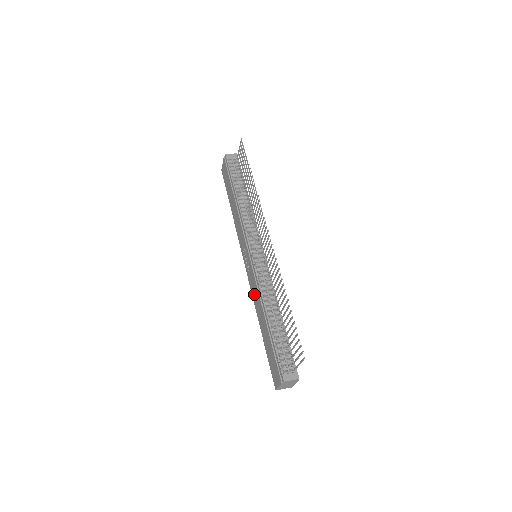
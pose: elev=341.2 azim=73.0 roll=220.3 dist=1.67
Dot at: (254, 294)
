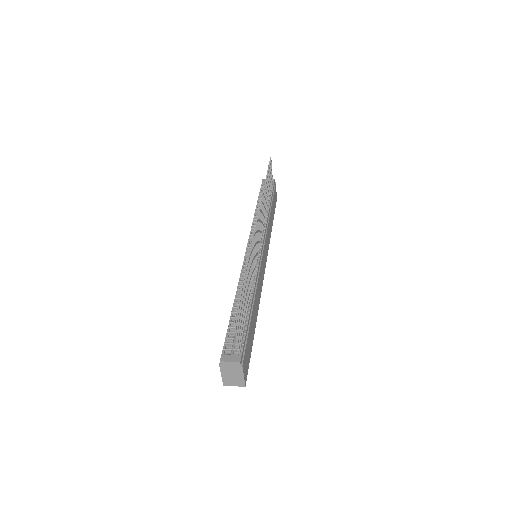
Dot at: occluded
